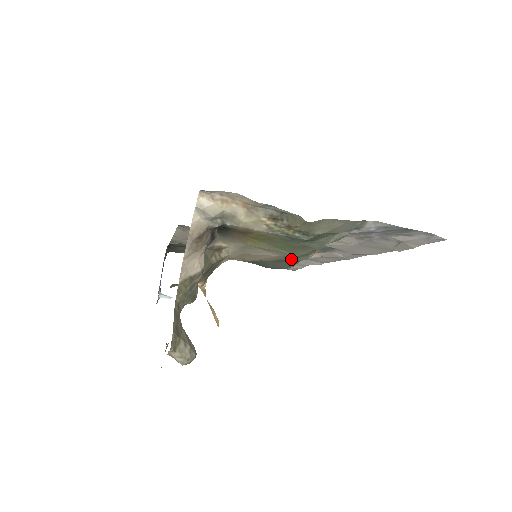
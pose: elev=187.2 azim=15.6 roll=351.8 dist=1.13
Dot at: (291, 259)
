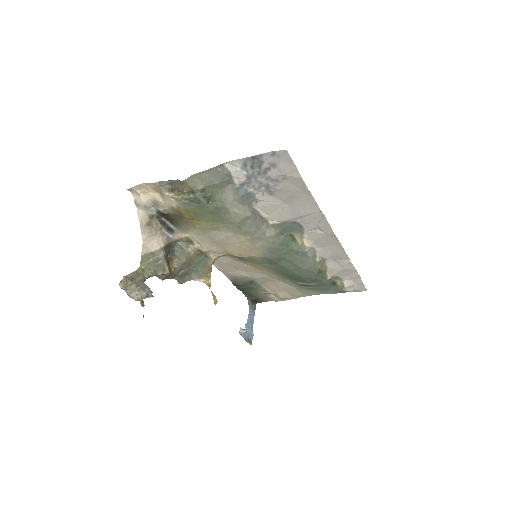
Dot at: (288, 251)
